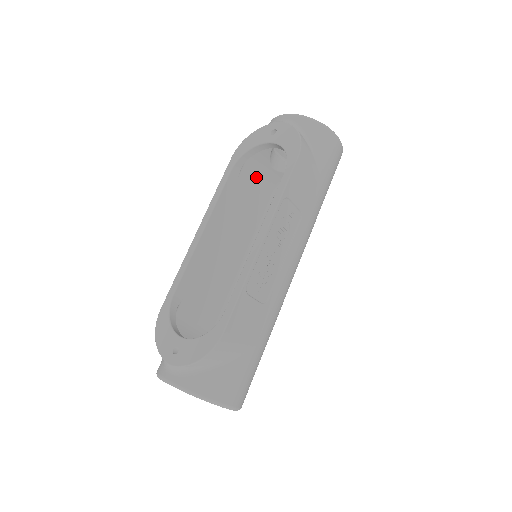
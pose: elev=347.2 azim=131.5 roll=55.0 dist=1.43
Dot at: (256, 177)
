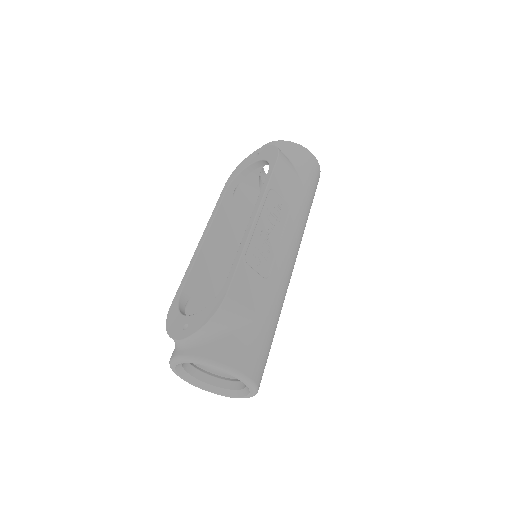
Dot at: (249, 202)
